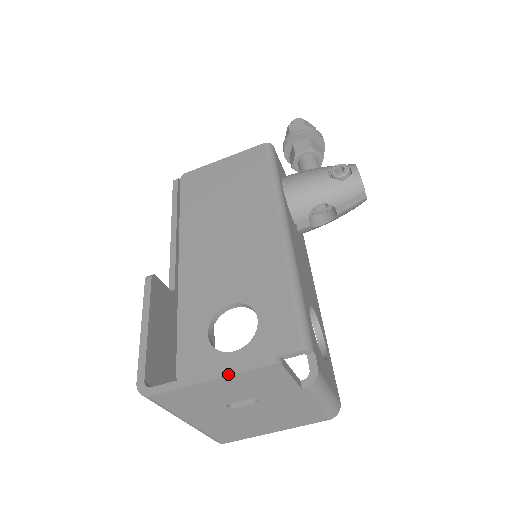
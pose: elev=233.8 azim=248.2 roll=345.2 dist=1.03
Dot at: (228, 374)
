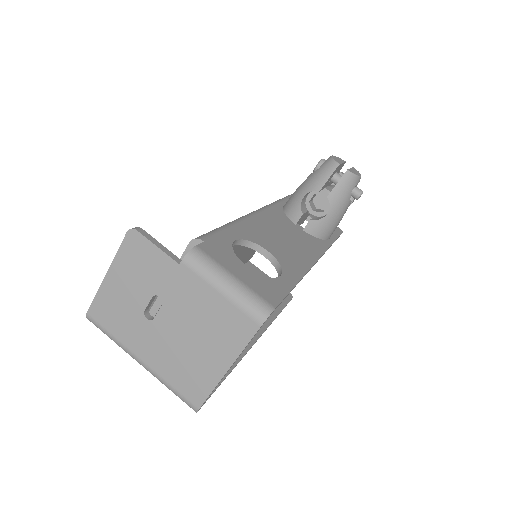
Dot at: (113, 260)
